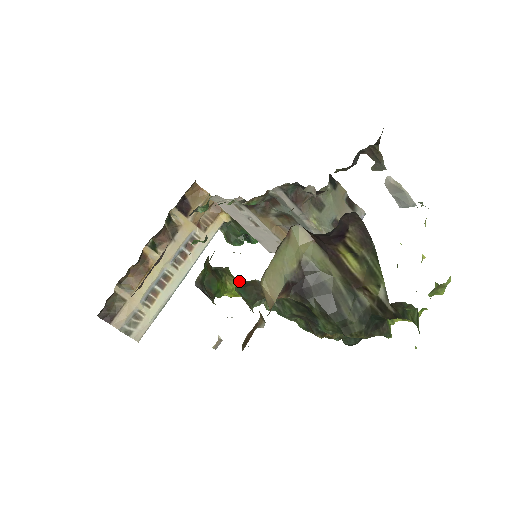
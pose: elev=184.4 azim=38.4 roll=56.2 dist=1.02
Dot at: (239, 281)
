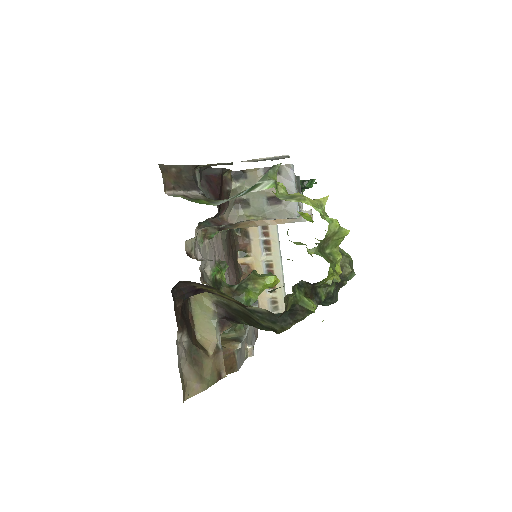
Dot at: (264, 278)
